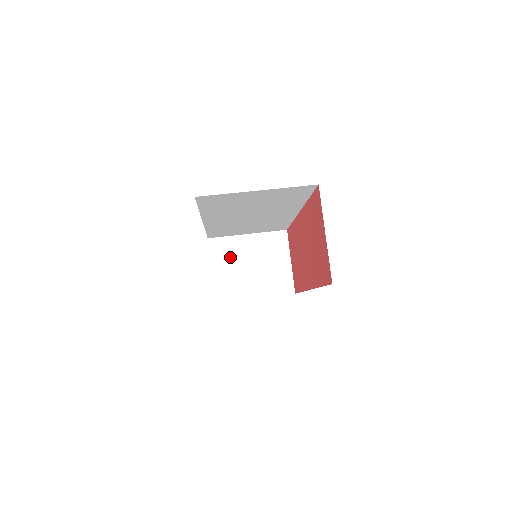
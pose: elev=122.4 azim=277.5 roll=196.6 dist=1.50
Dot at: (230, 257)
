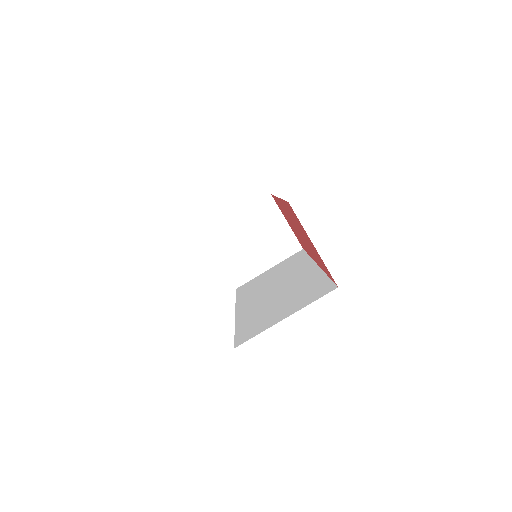
Dot at: (230, 243)
